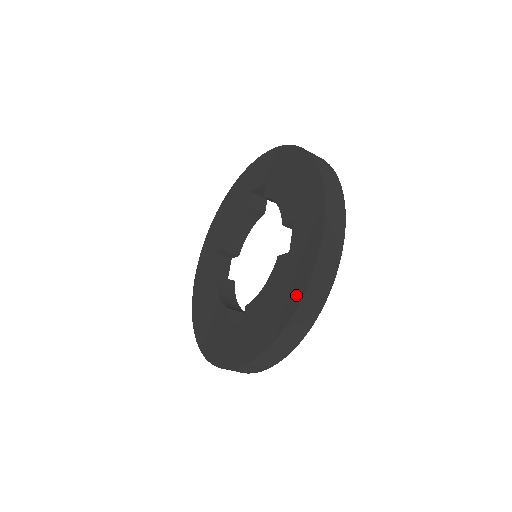
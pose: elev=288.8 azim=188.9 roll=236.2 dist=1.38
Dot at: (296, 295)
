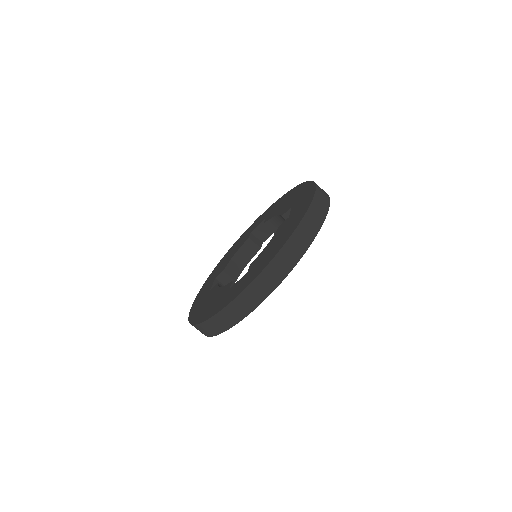
Dot at: (203, 317)
